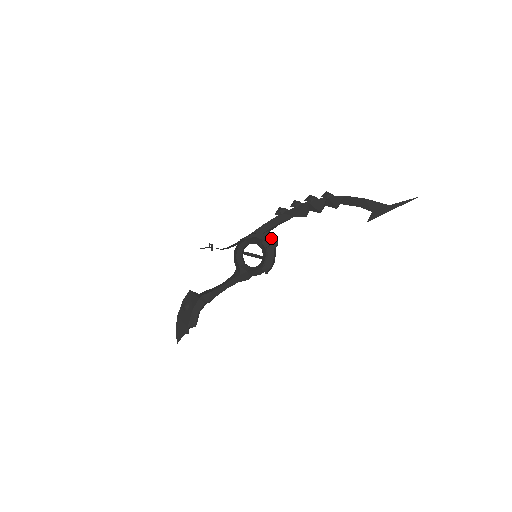
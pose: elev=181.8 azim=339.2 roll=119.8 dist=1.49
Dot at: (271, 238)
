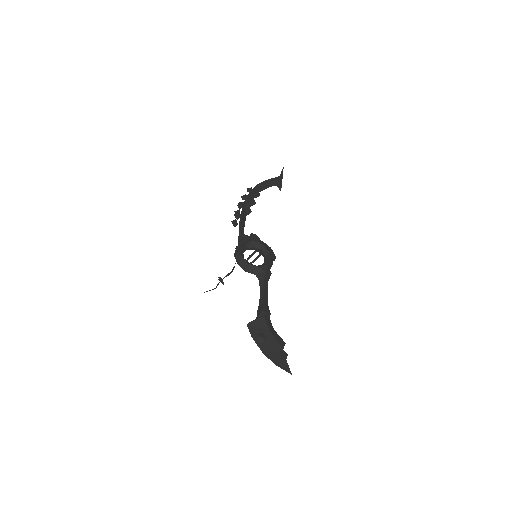
Dot at: (252, 235)
